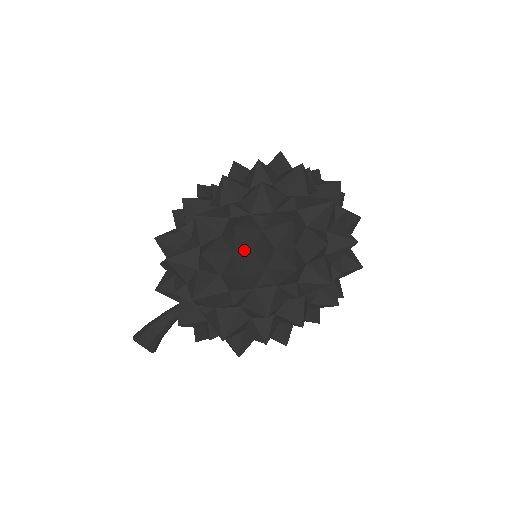
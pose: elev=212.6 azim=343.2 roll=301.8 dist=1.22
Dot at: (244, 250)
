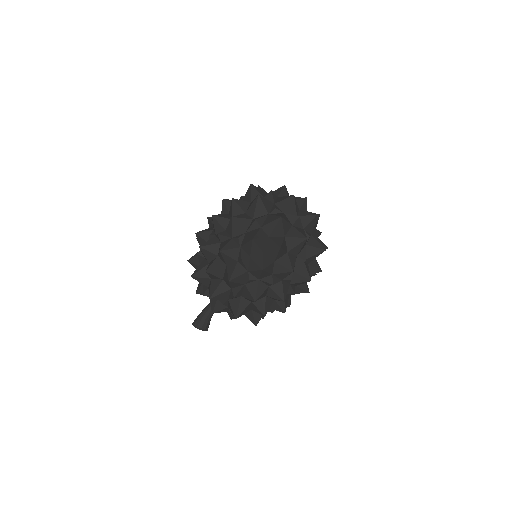
Dot at: (232, 262)
